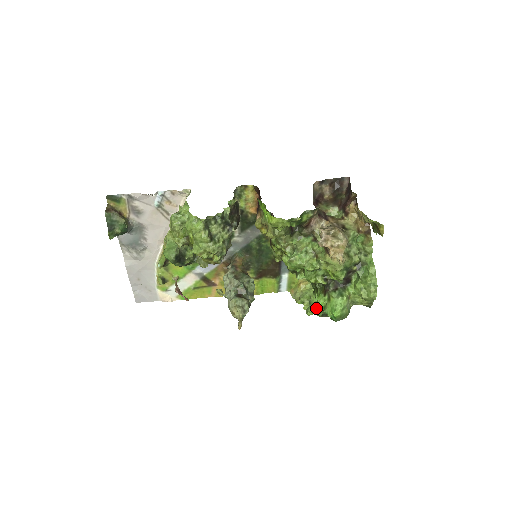
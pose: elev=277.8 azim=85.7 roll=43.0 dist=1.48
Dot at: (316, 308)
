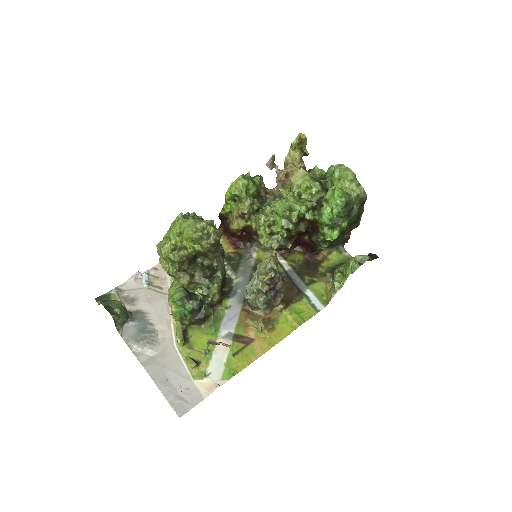
Dot at: (348, 263)
